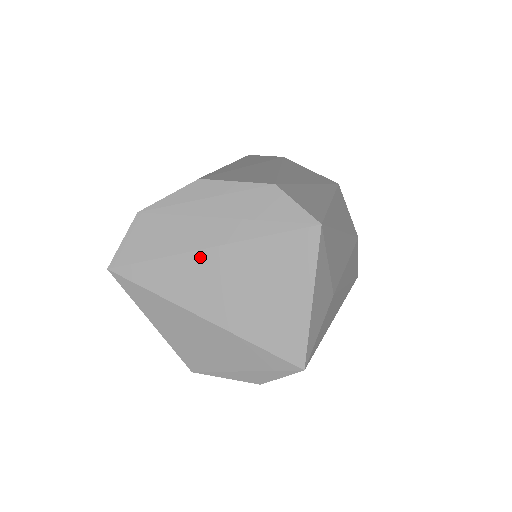
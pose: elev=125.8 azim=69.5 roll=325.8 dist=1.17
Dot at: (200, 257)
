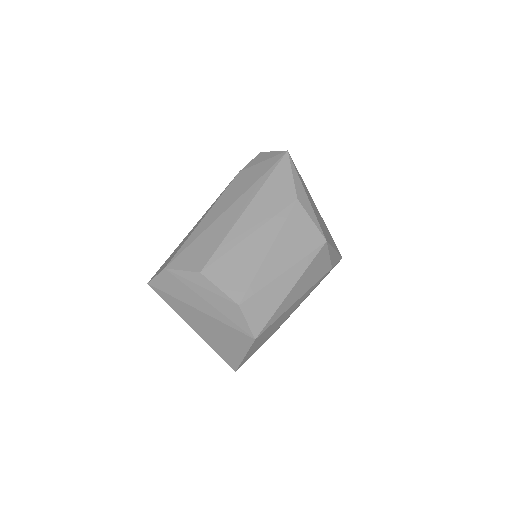
Dot at: (194, 310)
